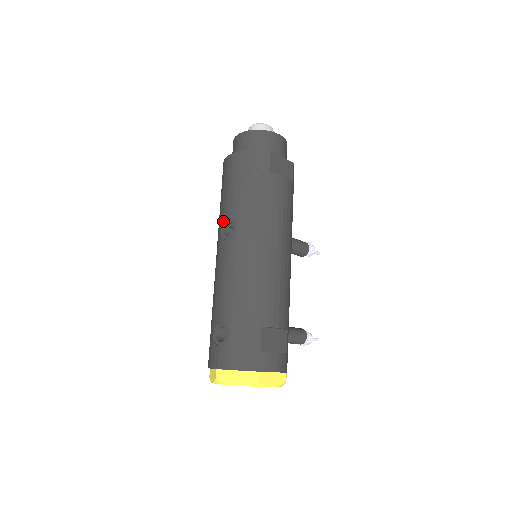
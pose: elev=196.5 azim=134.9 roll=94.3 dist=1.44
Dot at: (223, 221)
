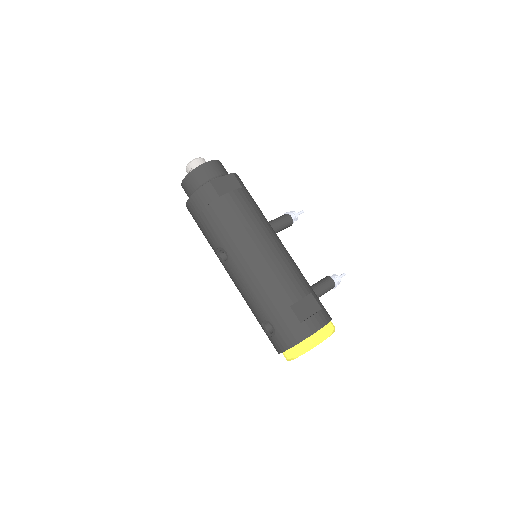
Dot at: (216, 252)
